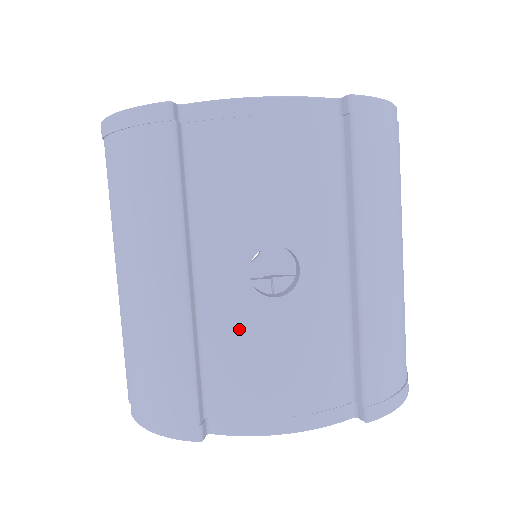
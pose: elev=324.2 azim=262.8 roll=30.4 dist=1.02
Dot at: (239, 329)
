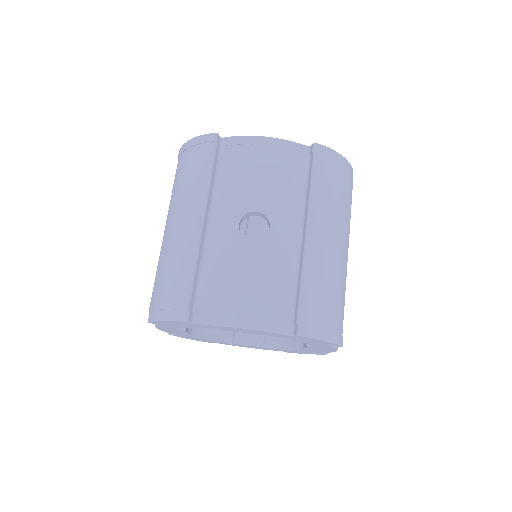
Dot at: (226, 256)
